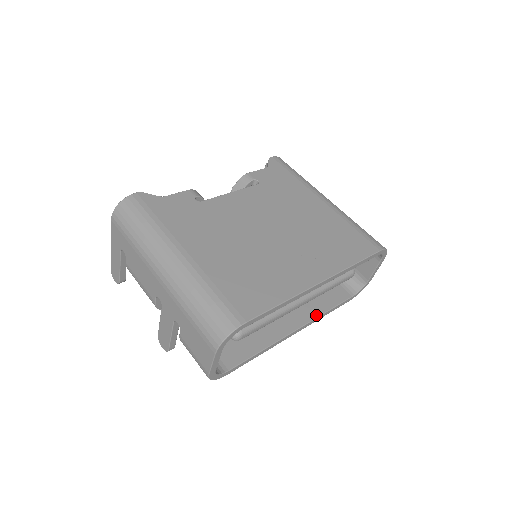
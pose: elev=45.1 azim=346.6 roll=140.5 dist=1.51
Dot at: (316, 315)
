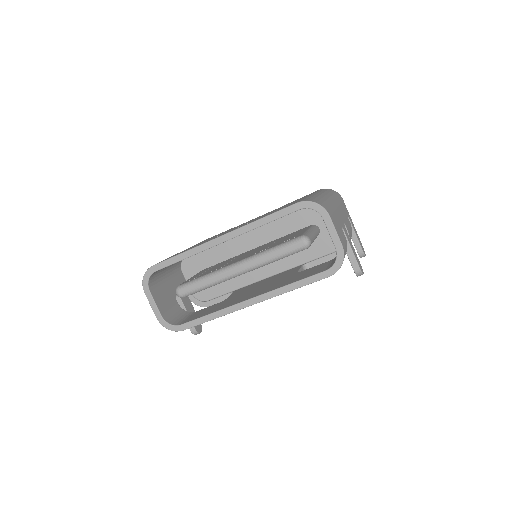
Dot at: (275, 289)
